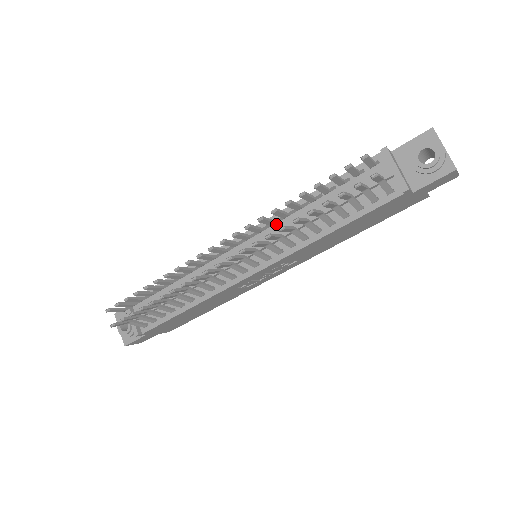
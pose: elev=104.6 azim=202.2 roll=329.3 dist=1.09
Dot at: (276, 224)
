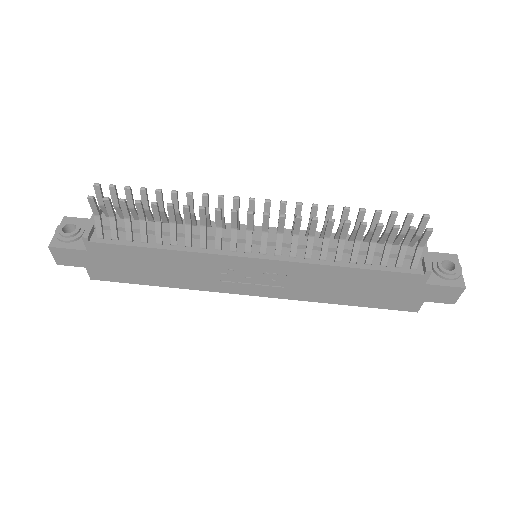
Dot at: (302, 236)
